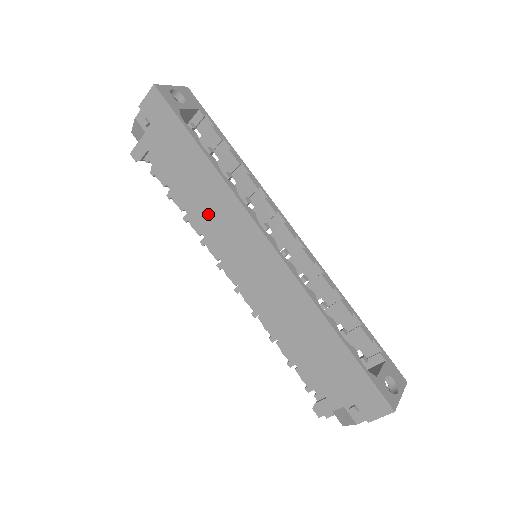
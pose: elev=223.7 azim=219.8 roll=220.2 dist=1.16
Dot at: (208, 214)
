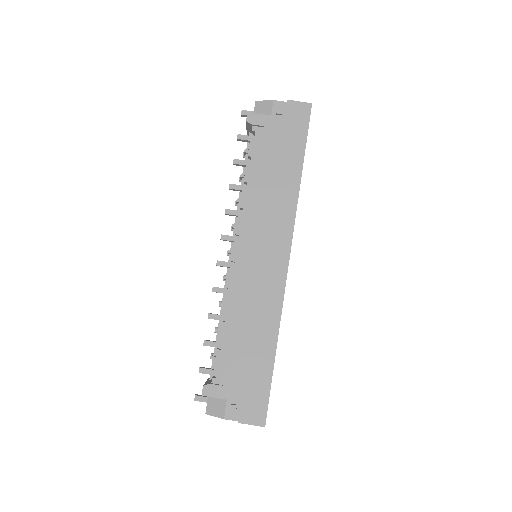
Dot at: (264, 203)
